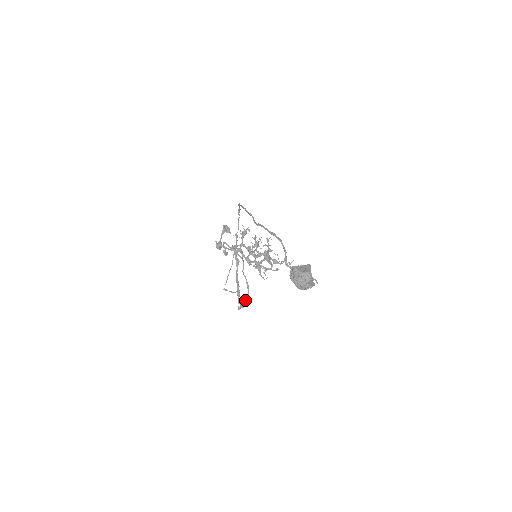
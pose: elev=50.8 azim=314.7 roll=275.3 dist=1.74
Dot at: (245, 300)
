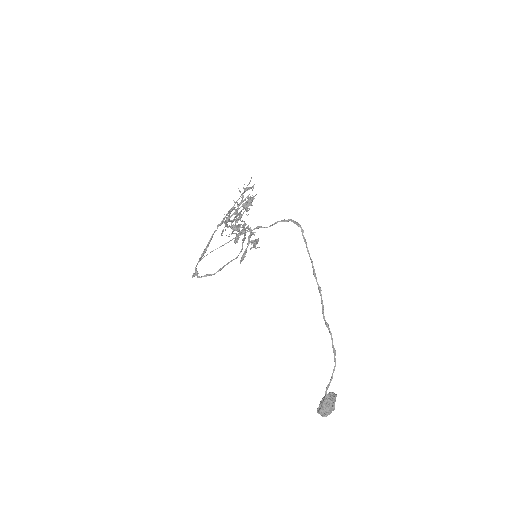
Dot at: (207, 275)
